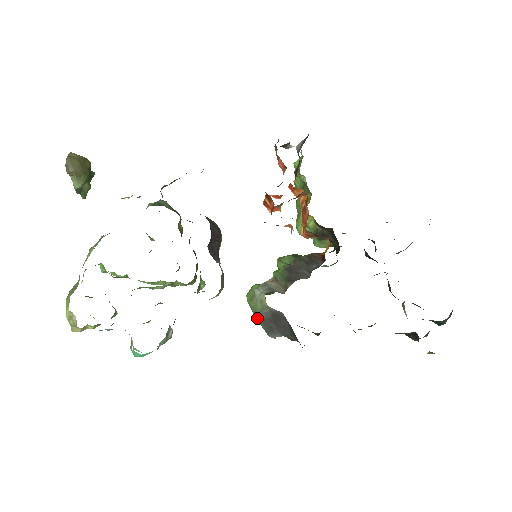
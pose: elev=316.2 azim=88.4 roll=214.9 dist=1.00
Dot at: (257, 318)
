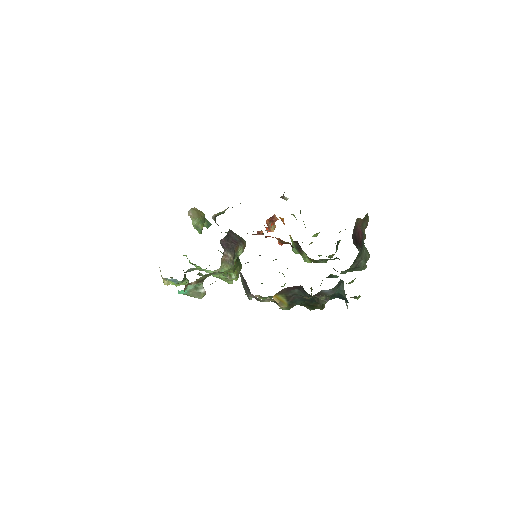
Dot at: (243, 286)
